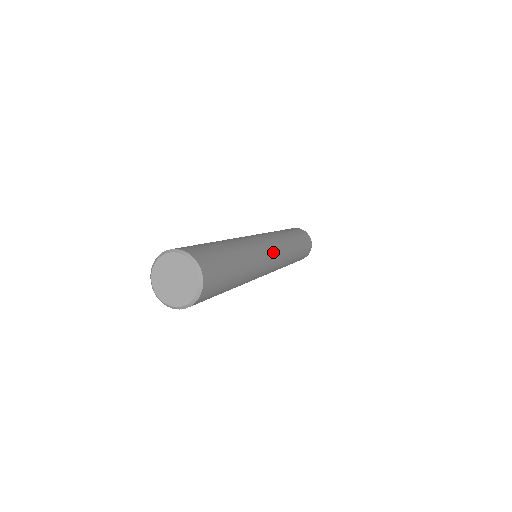
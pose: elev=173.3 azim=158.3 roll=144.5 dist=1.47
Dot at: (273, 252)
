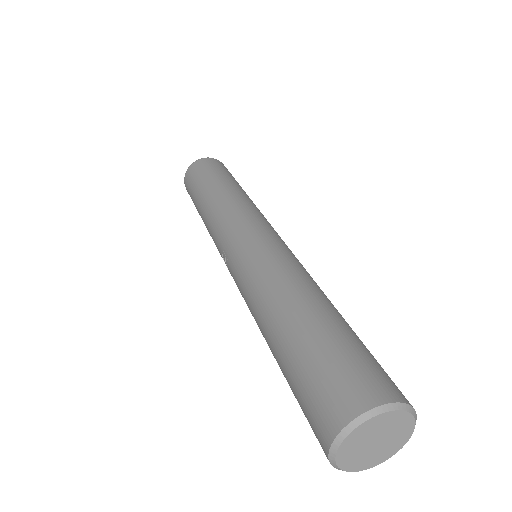
Dot at: (268, 234)
